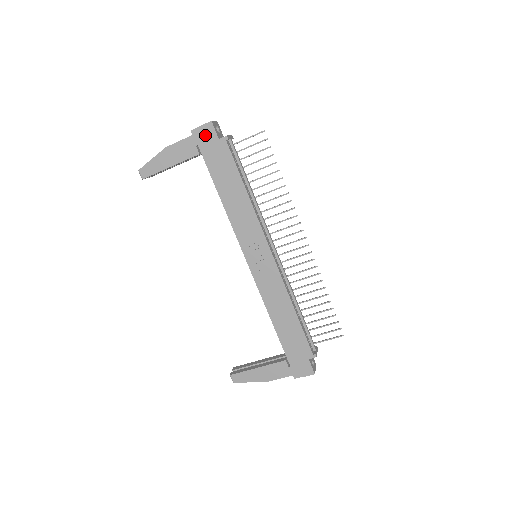
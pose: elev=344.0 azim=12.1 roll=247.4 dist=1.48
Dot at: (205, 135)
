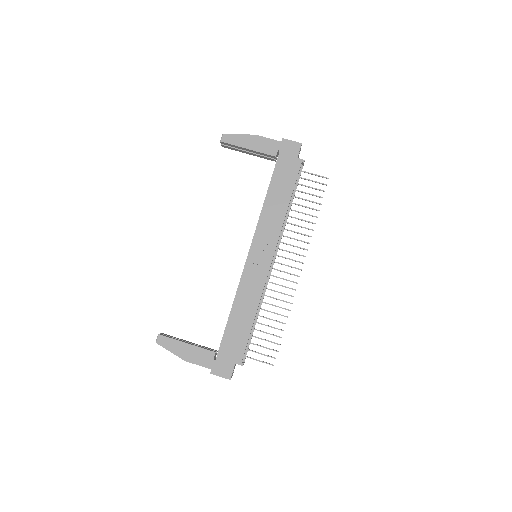
Dot at: (290, 148)
